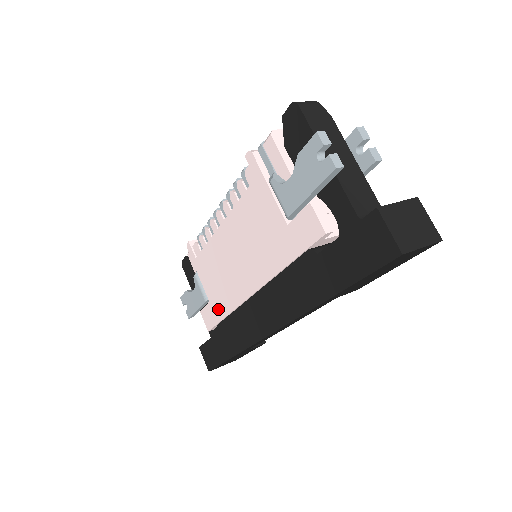
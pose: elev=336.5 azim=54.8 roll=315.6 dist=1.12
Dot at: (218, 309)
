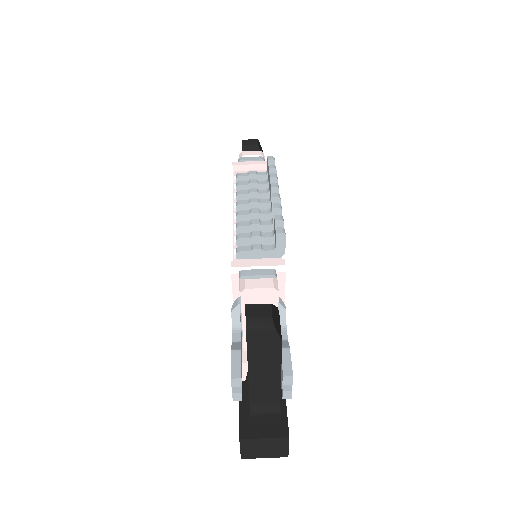
Dot at: occluded
